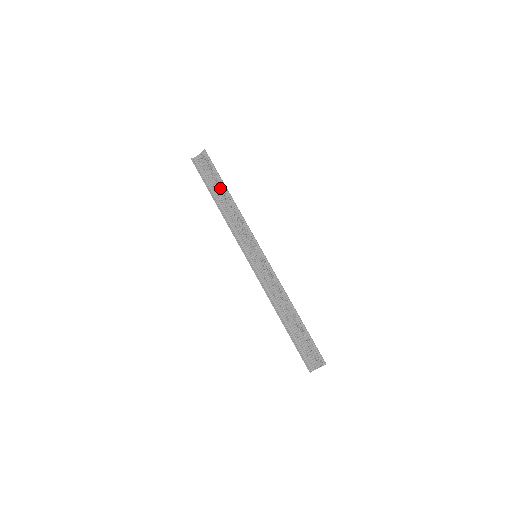
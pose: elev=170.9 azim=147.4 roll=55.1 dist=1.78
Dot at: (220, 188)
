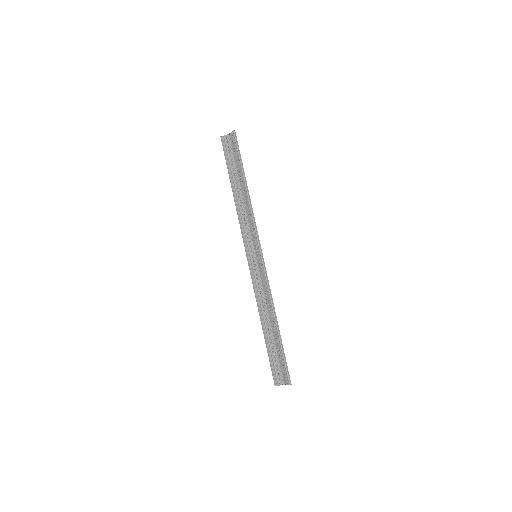
Dot at: (240, 175)
